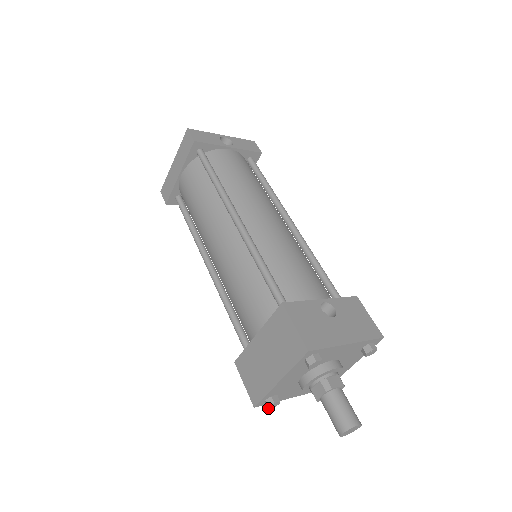
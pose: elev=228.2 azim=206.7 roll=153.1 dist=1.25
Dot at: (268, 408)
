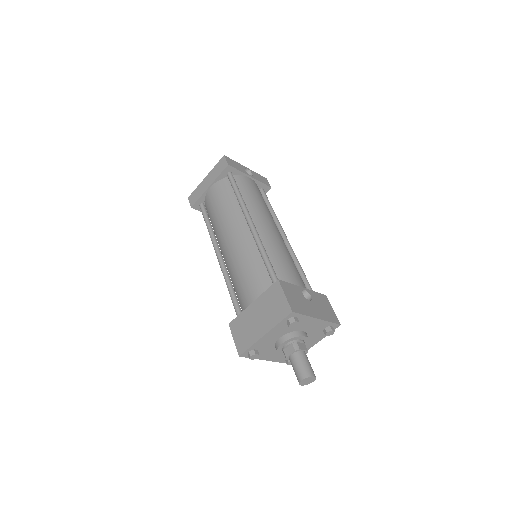
Dot at: (249, 358)
